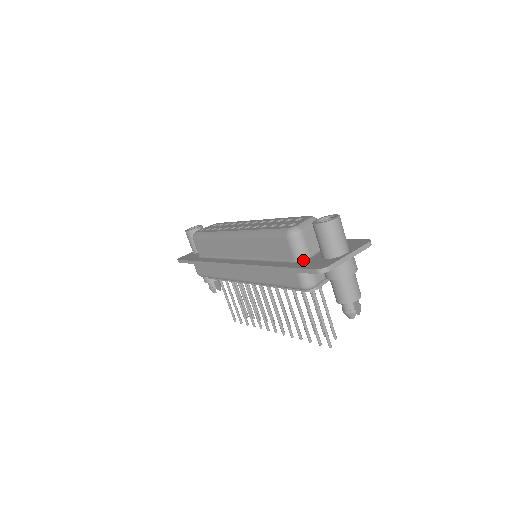
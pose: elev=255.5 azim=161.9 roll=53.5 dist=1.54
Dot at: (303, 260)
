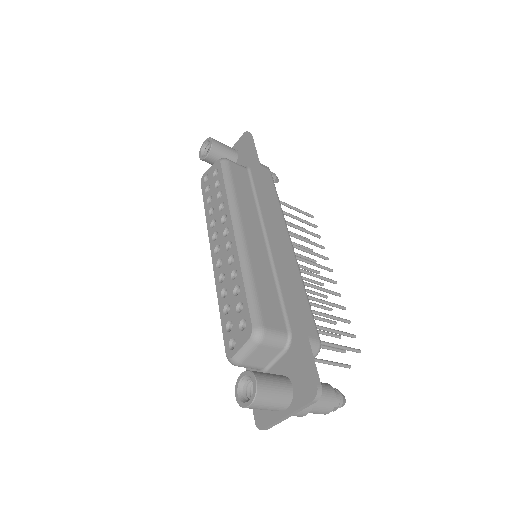
Dot at: occluded
